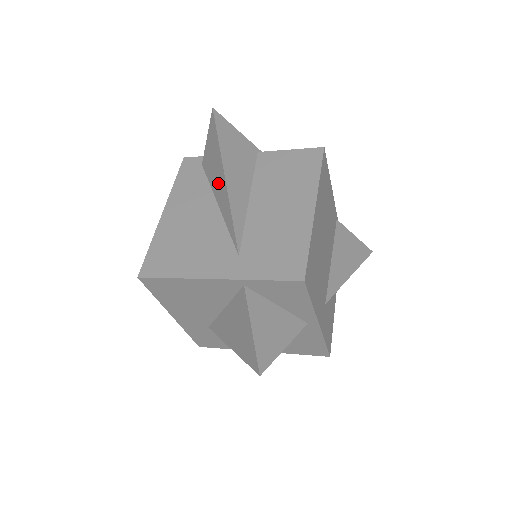
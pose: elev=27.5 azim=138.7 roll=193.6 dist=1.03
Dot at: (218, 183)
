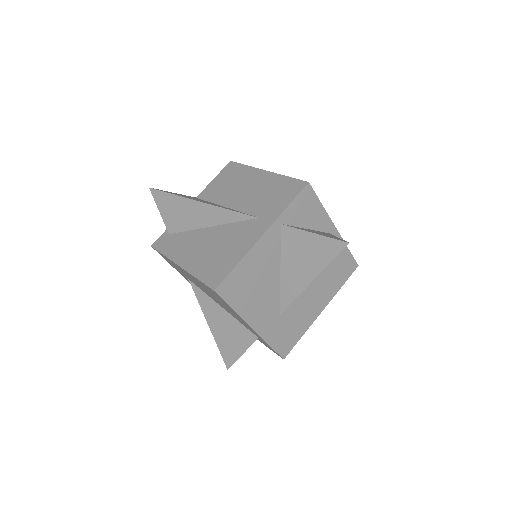
Dot at: (197, 215)
